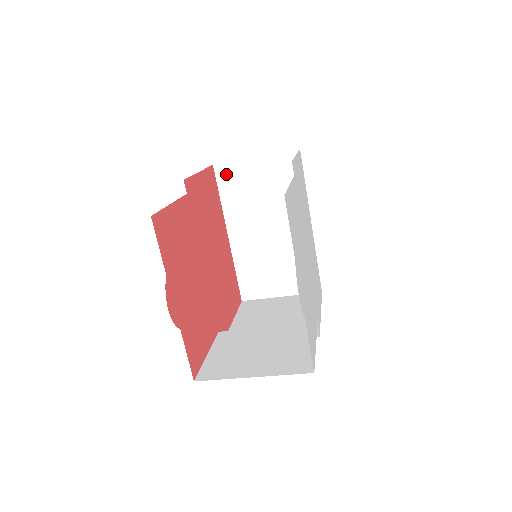
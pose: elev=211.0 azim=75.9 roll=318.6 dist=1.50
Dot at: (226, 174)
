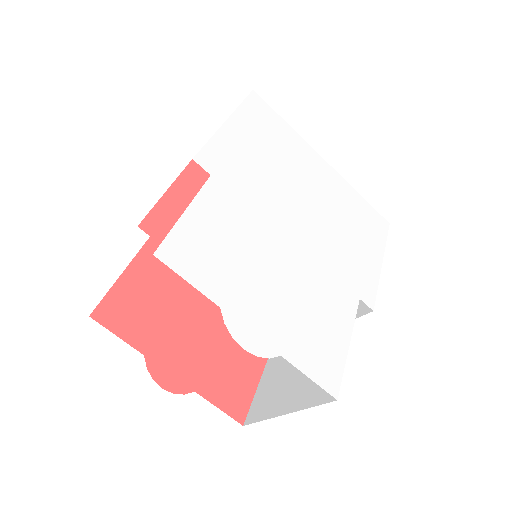
Dot at: occluded
